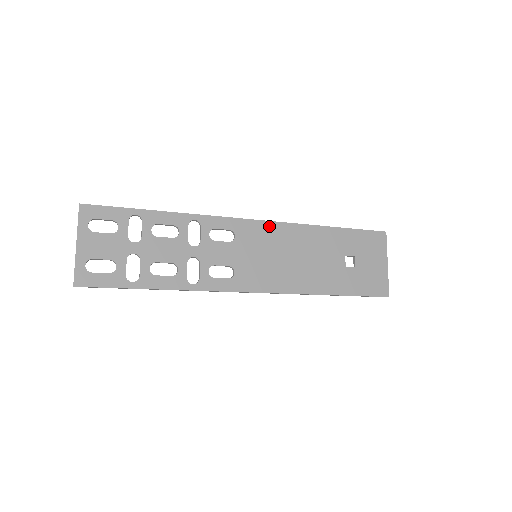
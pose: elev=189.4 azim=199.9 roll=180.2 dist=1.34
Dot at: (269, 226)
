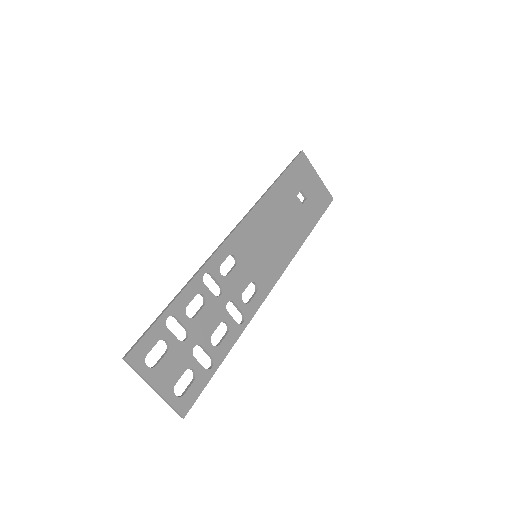
Dot at: (246, 224)
